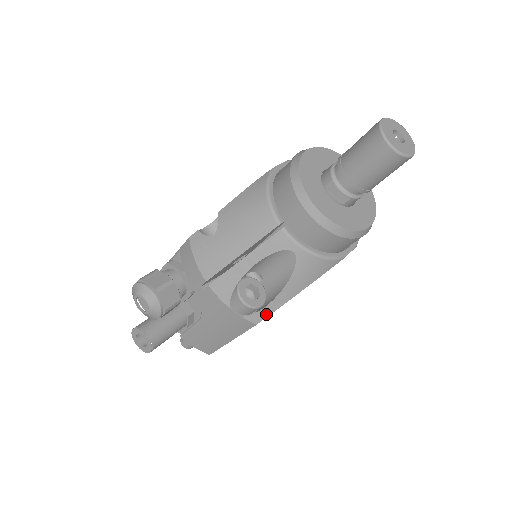
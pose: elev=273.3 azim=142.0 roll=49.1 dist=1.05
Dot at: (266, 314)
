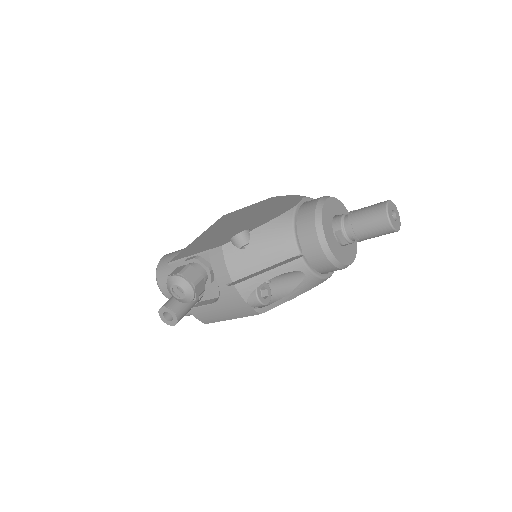
Dot at: (270, 308)
